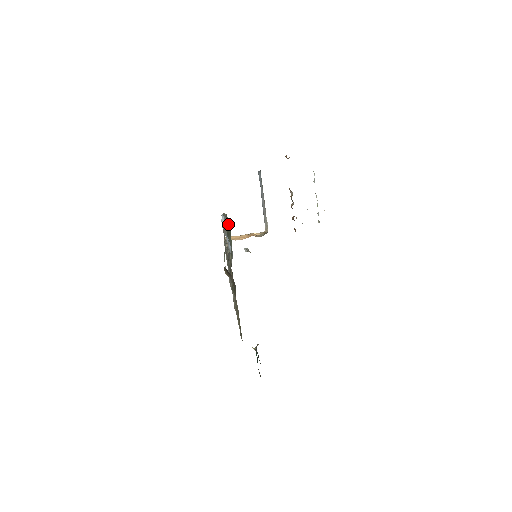
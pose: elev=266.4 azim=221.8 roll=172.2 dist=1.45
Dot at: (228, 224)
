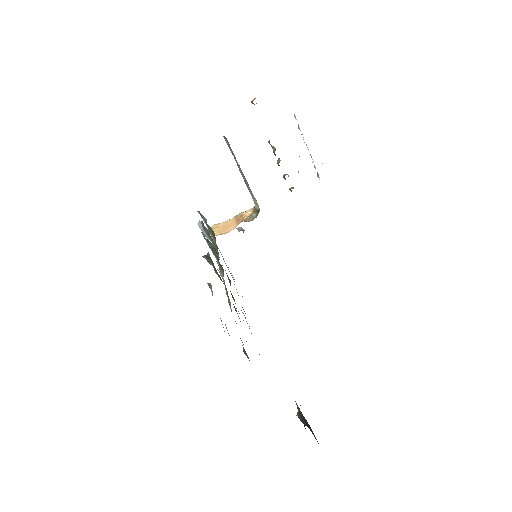
Dot at: (210, 259)
